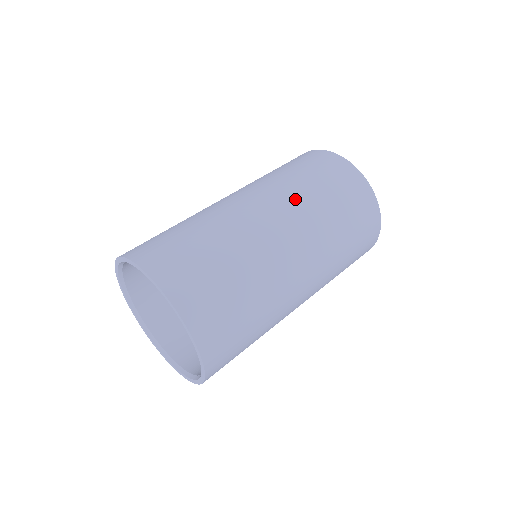
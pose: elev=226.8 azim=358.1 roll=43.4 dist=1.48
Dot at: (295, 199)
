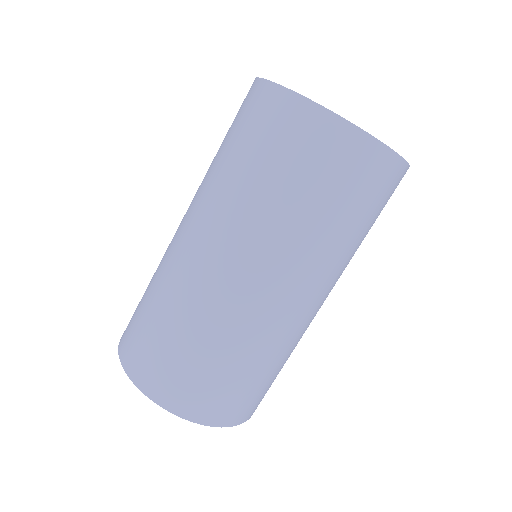
Dot at: (205, 188)
